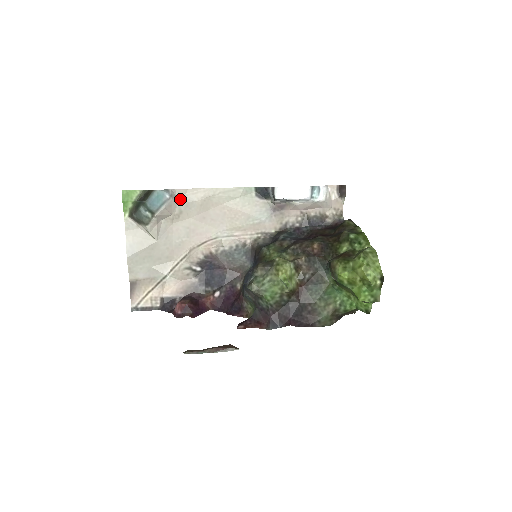
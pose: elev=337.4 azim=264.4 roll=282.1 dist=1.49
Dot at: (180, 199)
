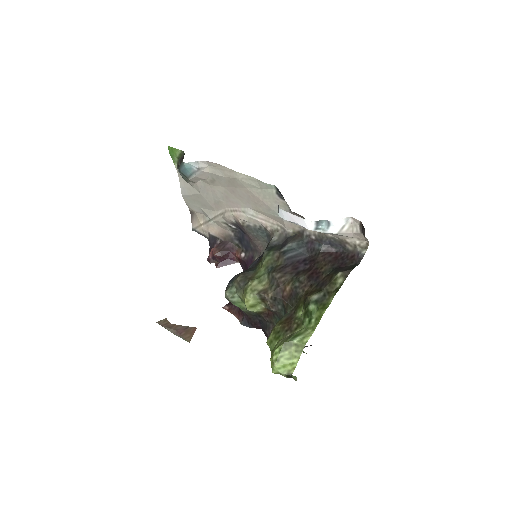
Dot at: (211, 170)
